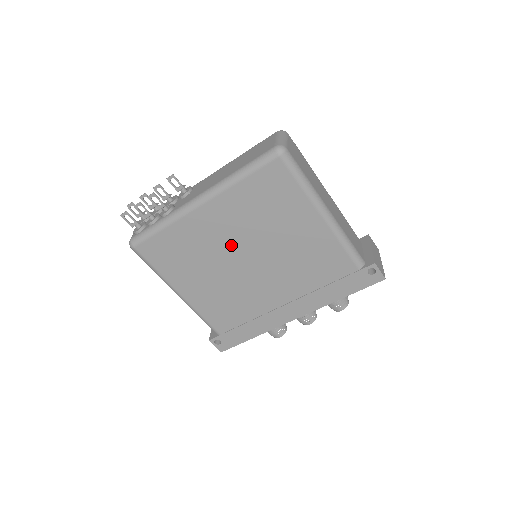
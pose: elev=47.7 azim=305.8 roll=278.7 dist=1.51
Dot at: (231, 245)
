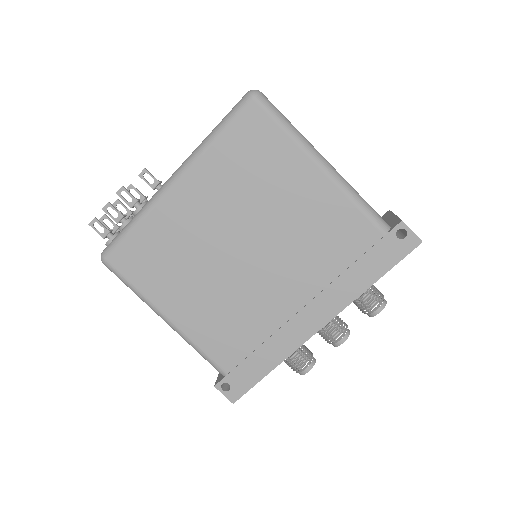
Dot at: (219, 232)
